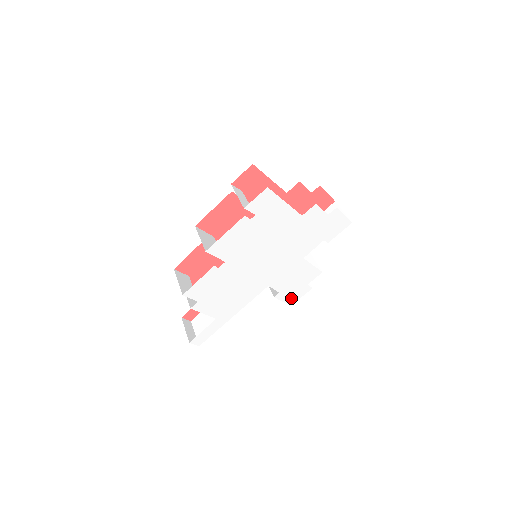
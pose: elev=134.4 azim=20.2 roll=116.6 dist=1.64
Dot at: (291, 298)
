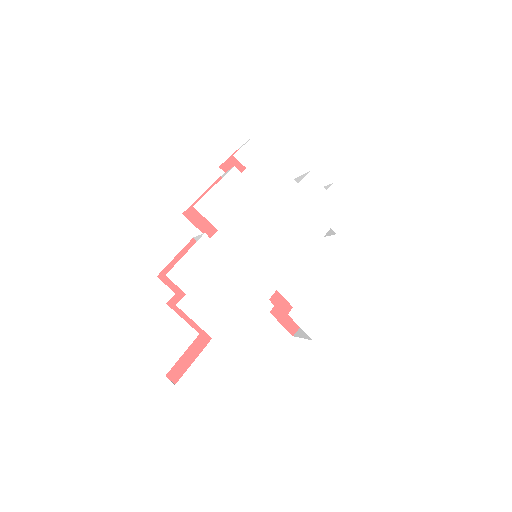
Dot at: (311, 324)
